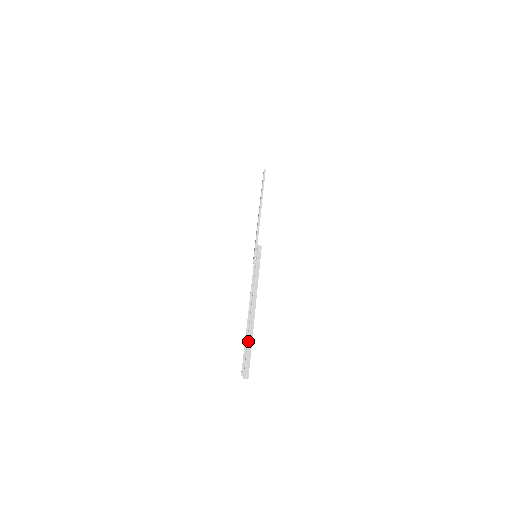
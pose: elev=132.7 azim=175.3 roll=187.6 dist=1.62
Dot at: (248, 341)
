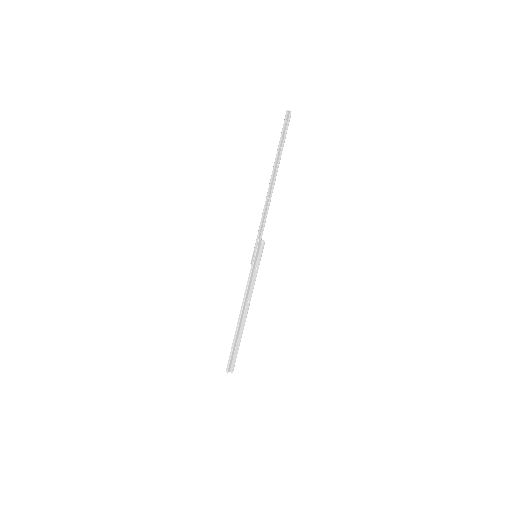
Dot at: (237, 343)
